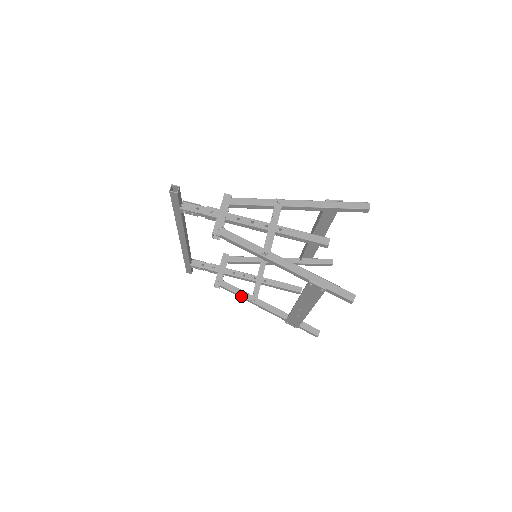
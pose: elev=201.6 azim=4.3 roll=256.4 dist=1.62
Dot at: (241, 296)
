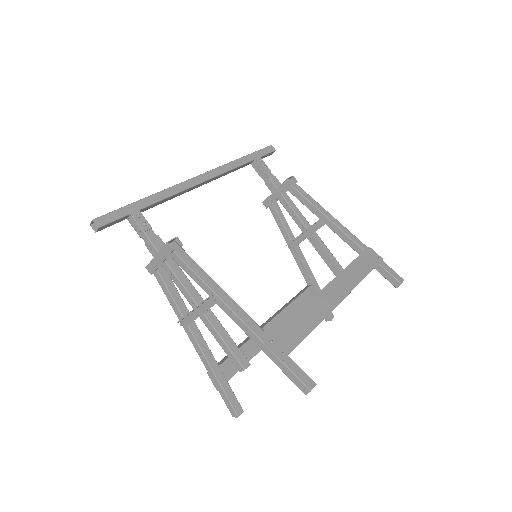
Dot at: occluded
